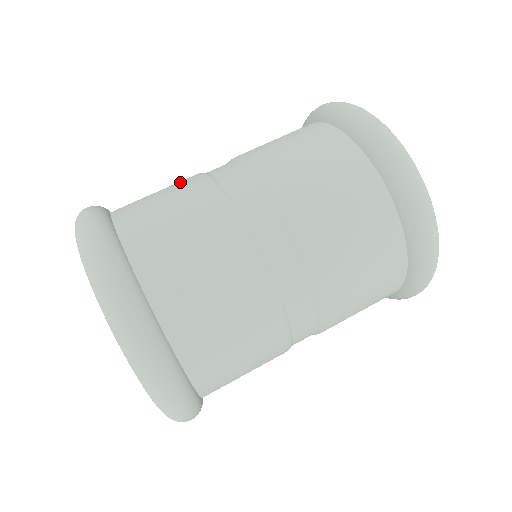
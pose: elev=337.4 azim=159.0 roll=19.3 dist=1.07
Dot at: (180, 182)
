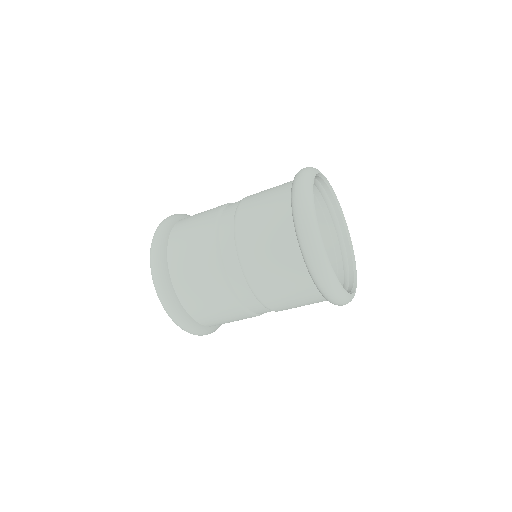
Dot at: occluded
